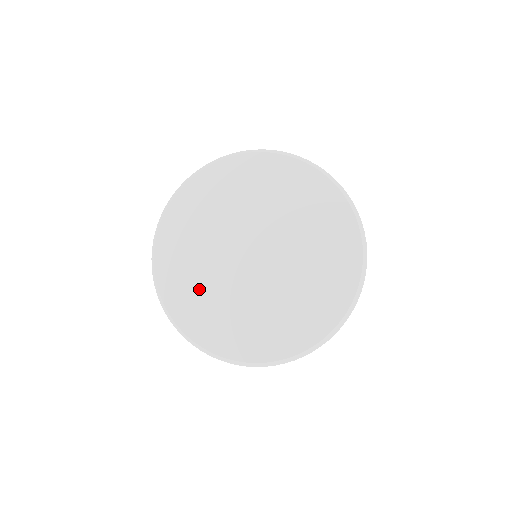
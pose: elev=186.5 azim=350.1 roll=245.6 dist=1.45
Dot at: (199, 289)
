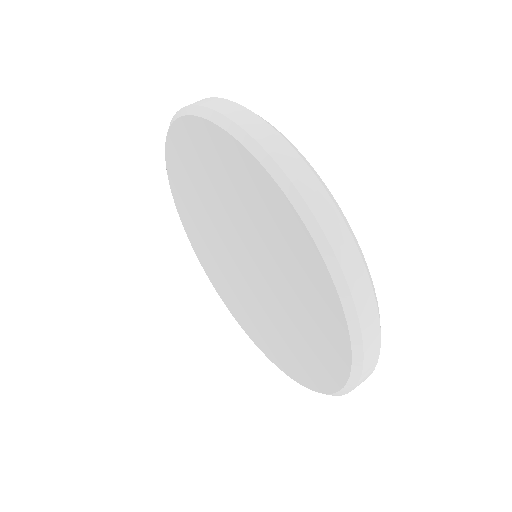
Dot at: (209, 255)
